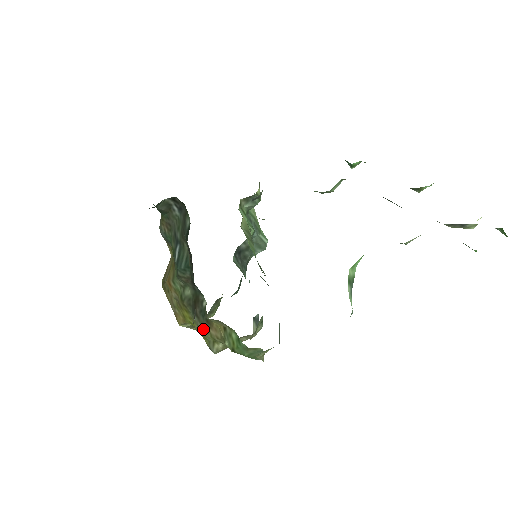
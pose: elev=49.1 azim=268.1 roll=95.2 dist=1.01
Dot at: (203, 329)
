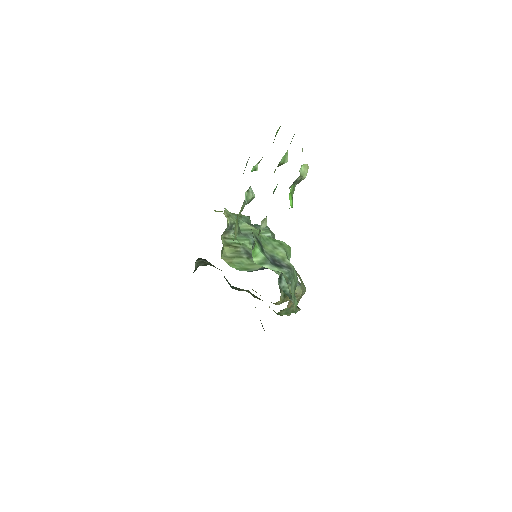
Dot at: occluded
